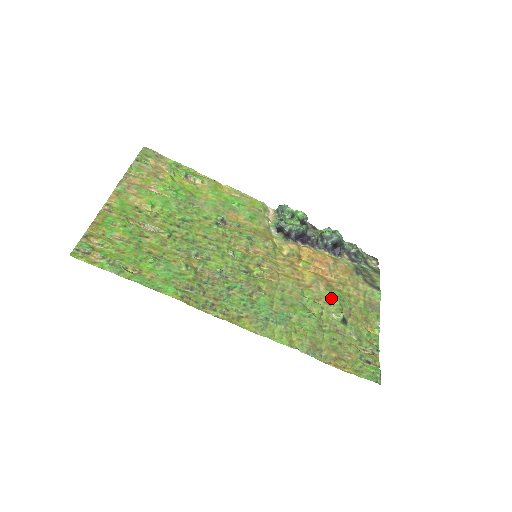
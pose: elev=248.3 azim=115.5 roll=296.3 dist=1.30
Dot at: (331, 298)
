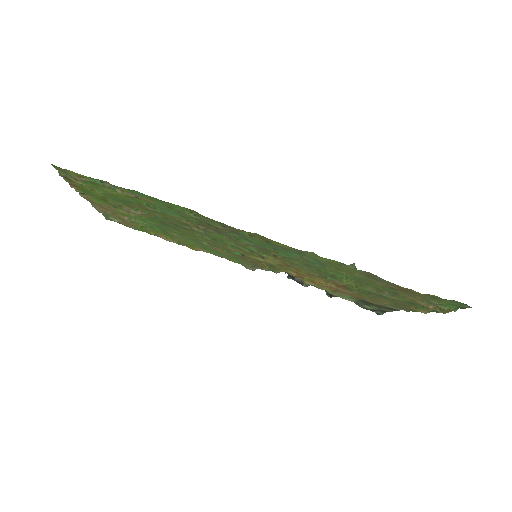
Dot at: occluded
